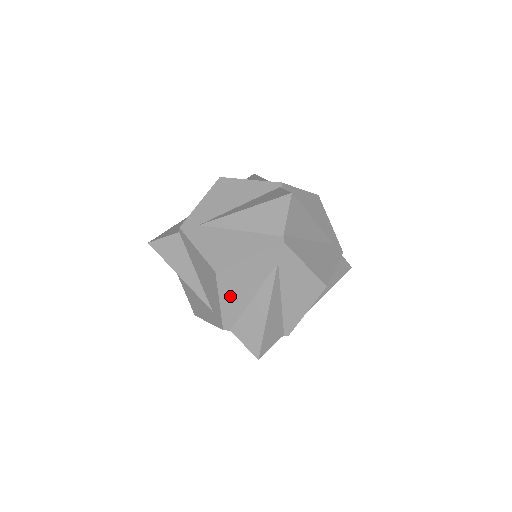
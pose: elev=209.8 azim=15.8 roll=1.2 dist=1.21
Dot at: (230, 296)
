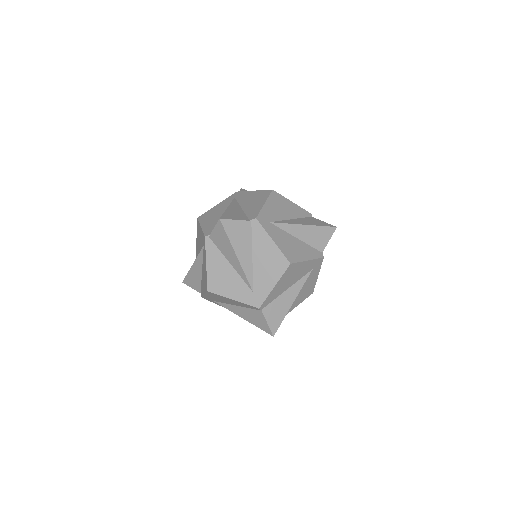
Dot at: (281, 284)
